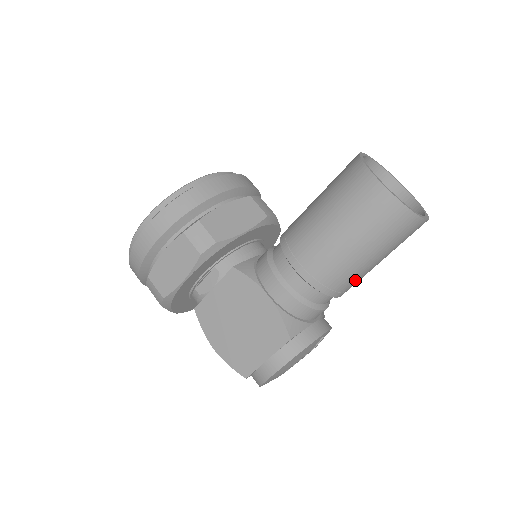
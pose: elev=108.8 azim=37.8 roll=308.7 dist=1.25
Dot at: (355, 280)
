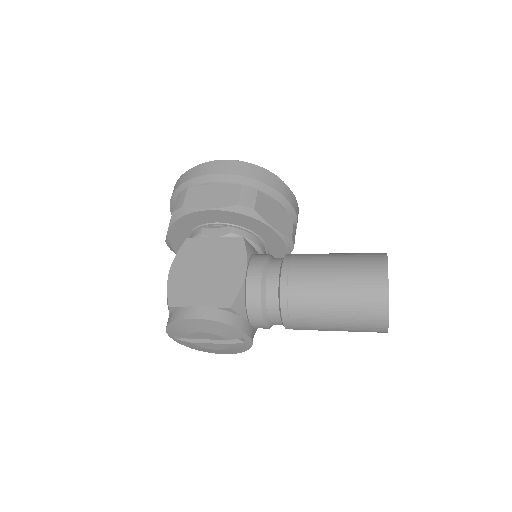
Dot at: (307, 321)
